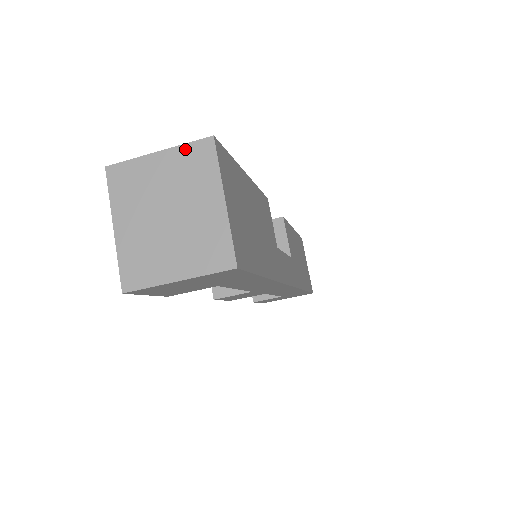
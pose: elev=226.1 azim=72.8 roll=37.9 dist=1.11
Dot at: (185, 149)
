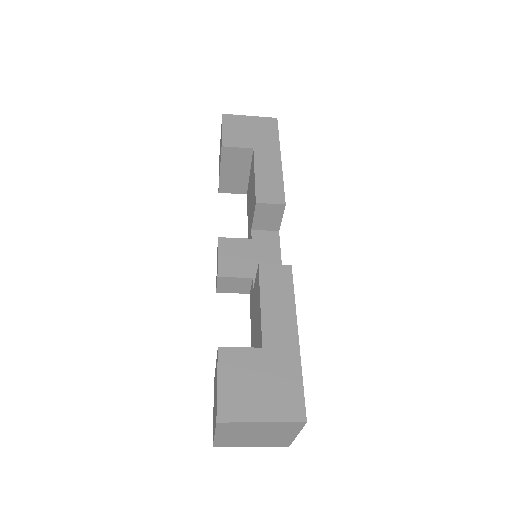
Dot at: (283, 424)
